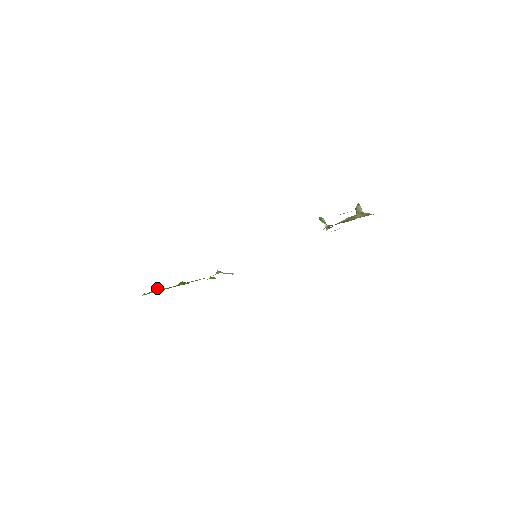
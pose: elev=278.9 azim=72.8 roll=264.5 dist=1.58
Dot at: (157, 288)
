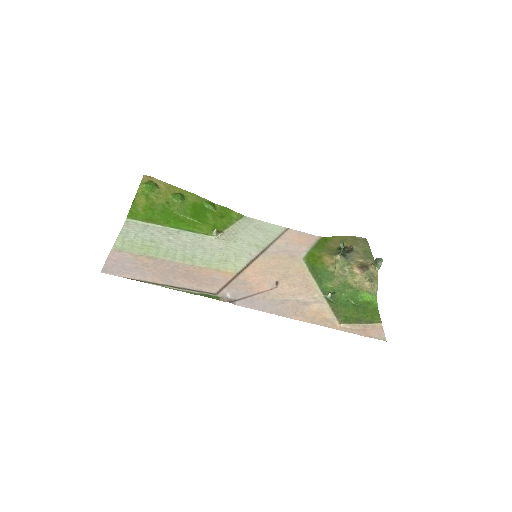
Dot at: (150, 187)
